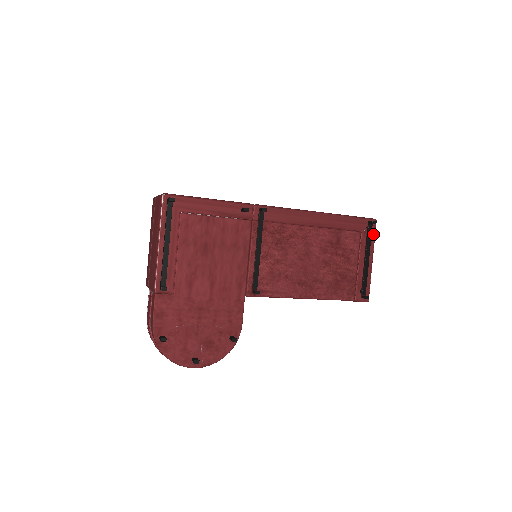
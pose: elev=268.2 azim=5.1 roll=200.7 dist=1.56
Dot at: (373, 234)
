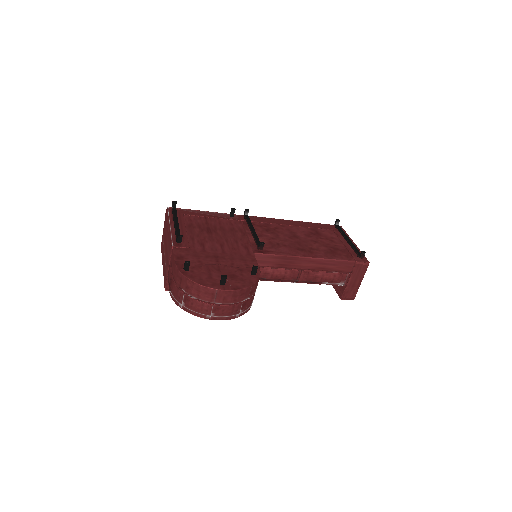
Dot at: occluded
